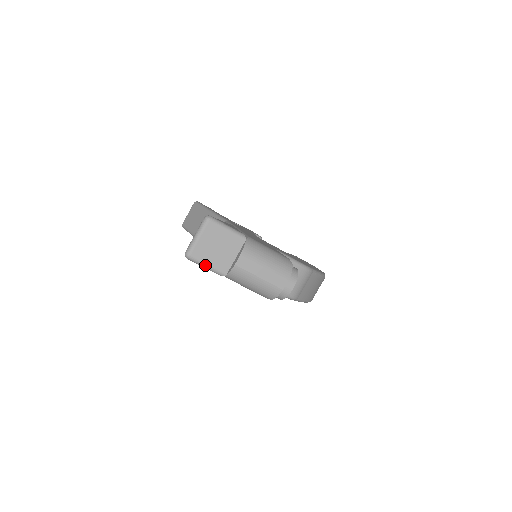
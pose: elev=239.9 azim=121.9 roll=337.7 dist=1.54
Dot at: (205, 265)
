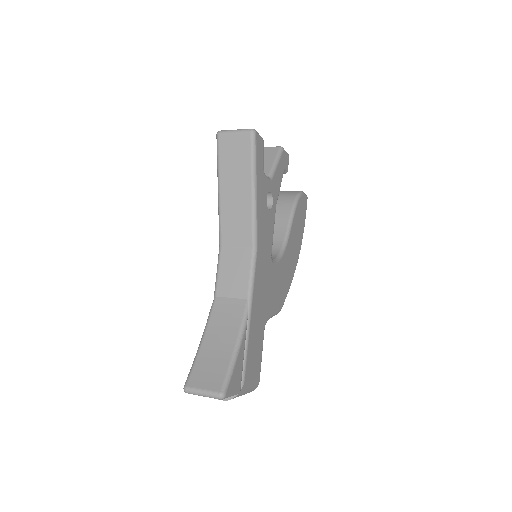
Dot at: occluded
